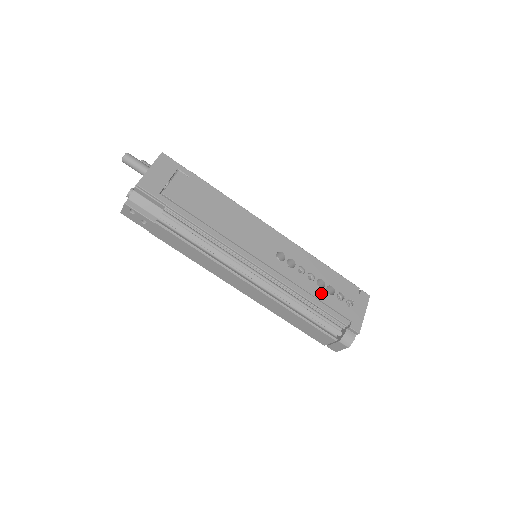
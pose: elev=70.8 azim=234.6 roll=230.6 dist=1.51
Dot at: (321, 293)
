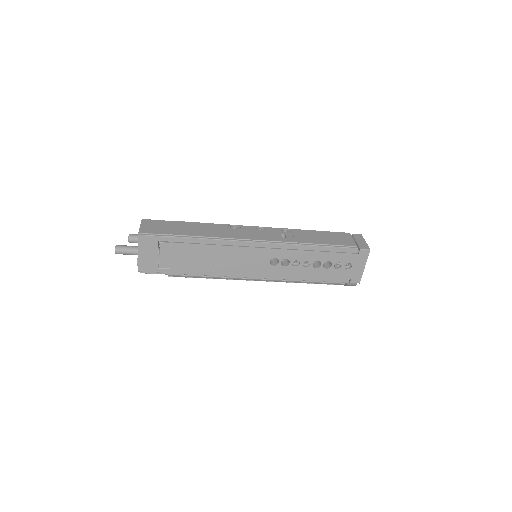
Dot at: (318, 271)
